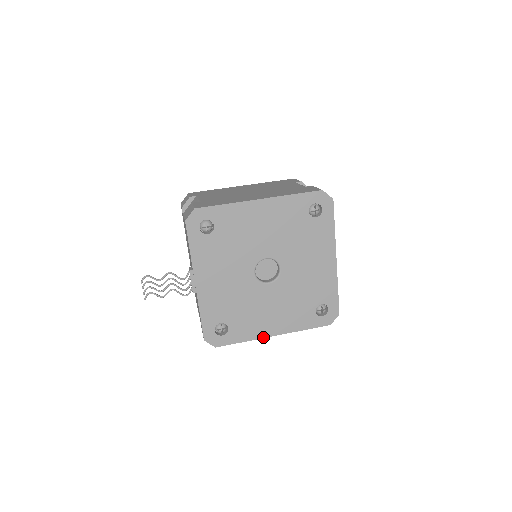
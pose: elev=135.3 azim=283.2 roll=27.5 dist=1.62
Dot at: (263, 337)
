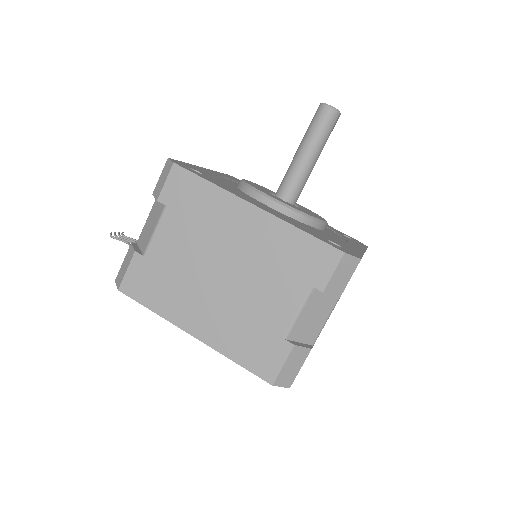
Dot at: occluded
